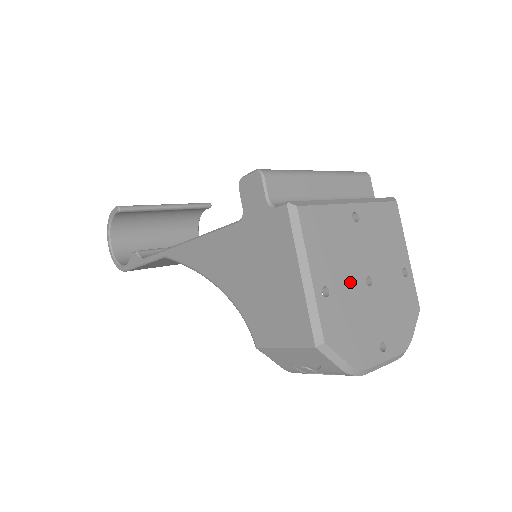
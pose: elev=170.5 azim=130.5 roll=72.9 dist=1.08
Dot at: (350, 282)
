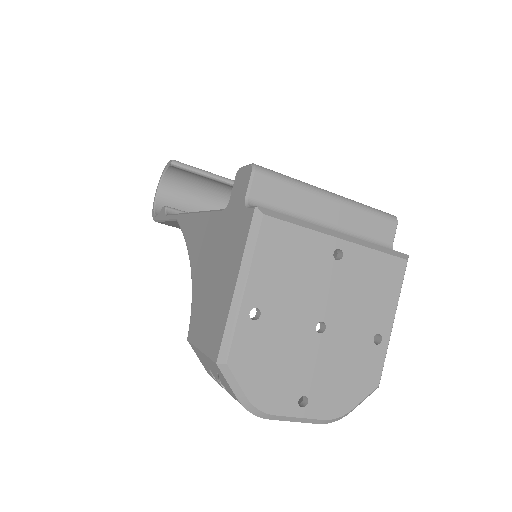
Dot at: (294, 318)
